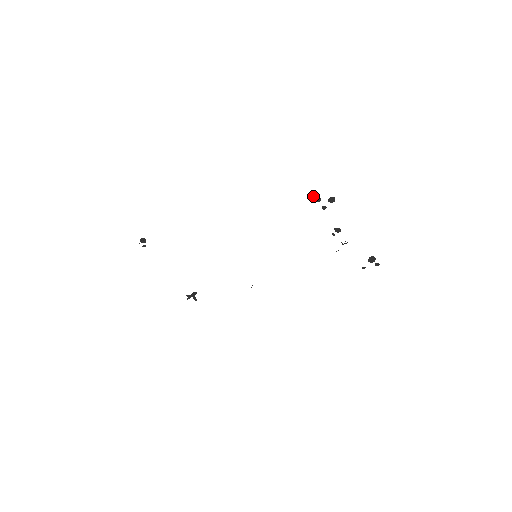
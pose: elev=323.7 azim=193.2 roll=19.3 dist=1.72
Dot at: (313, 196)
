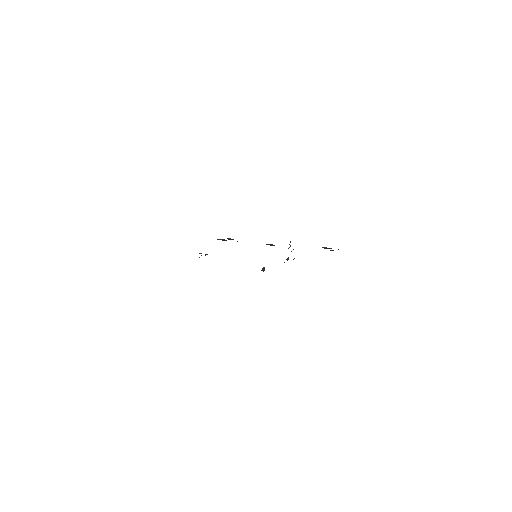
Dot at: occluded
